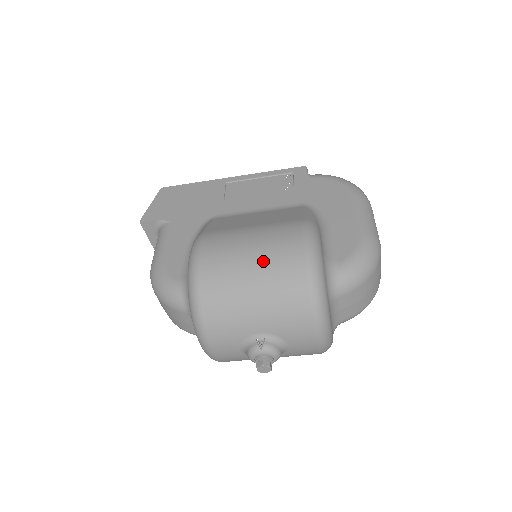
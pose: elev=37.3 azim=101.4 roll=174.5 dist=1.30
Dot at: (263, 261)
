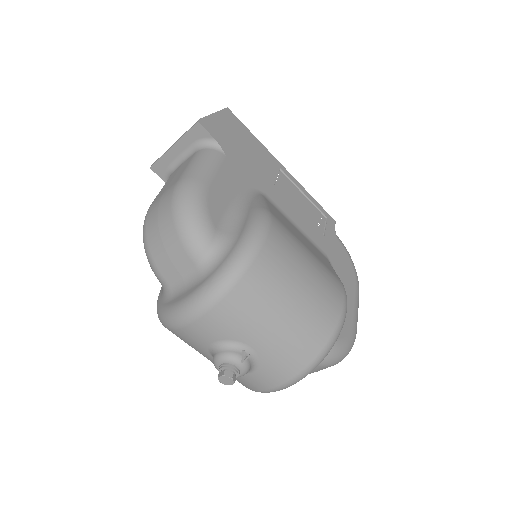
Dot at: (311, 295)
